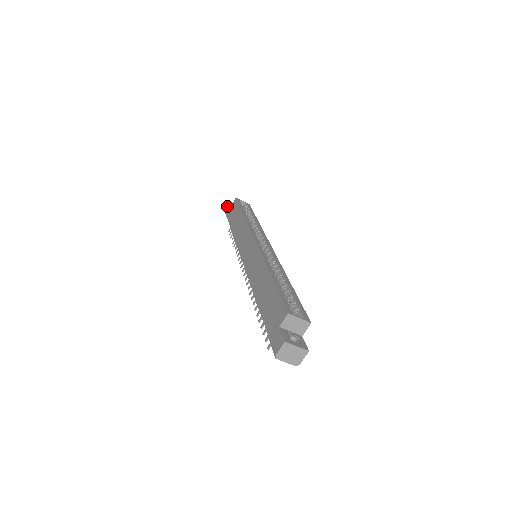
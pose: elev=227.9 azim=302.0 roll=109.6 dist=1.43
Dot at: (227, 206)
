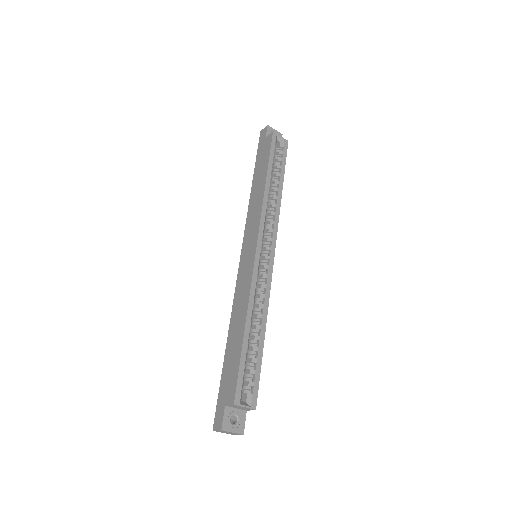
Dot at: (263, 130)
